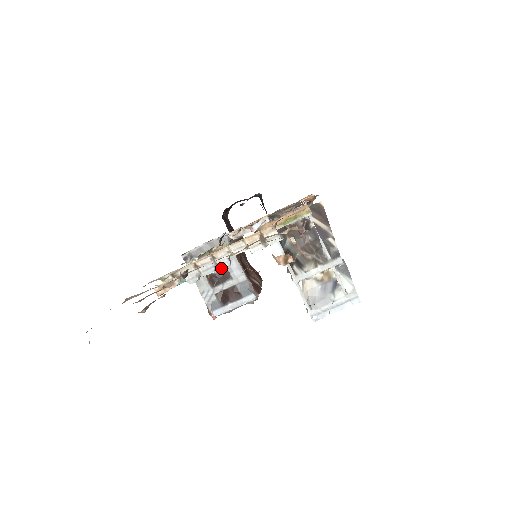
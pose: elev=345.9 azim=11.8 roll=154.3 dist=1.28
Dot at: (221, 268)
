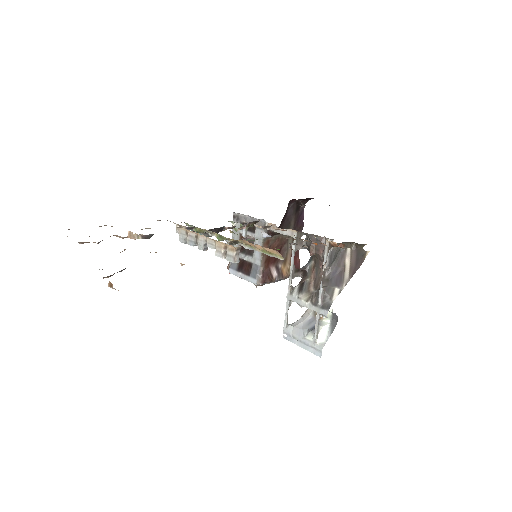
Dot at: (199, 247)
